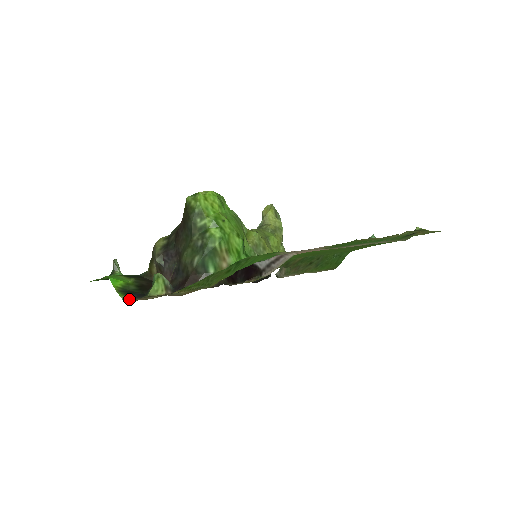
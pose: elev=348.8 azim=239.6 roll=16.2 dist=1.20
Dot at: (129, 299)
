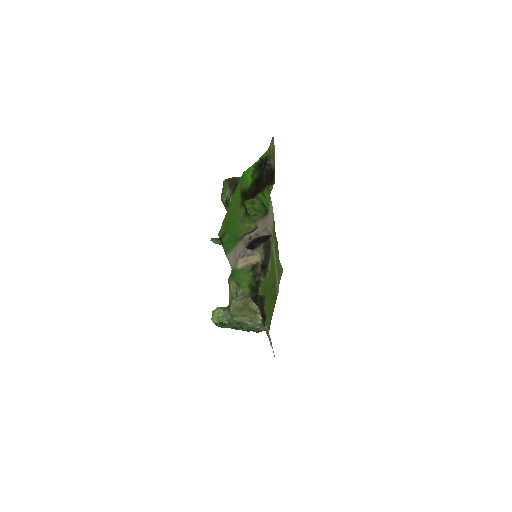
Dot at: (267, 154)
